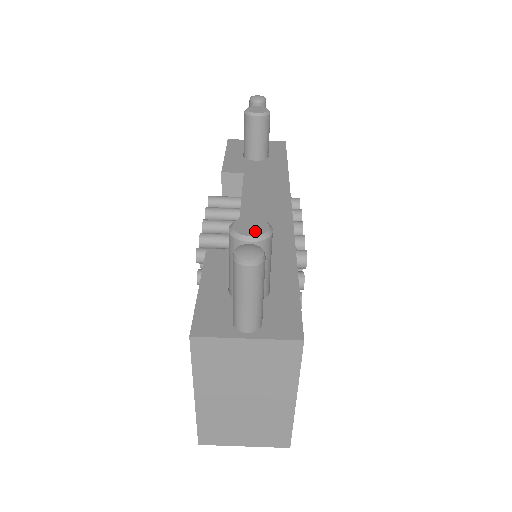
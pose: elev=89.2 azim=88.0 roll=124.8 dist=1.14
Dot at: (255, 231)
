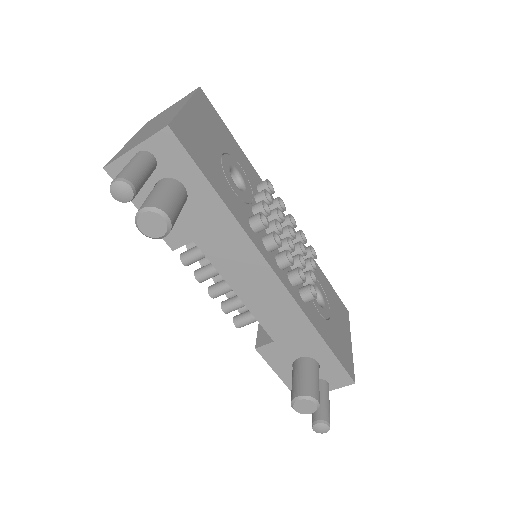
Dot at: (311, 410)
